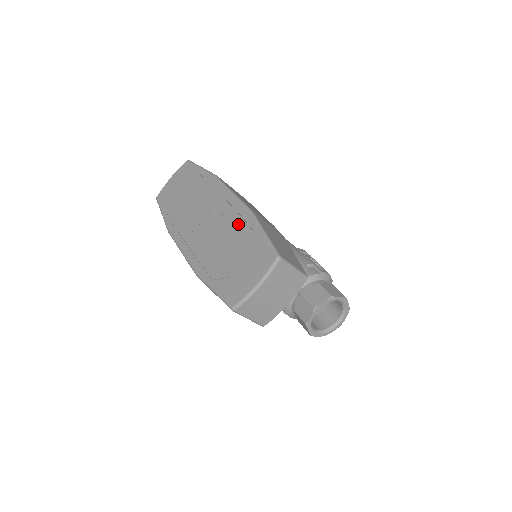
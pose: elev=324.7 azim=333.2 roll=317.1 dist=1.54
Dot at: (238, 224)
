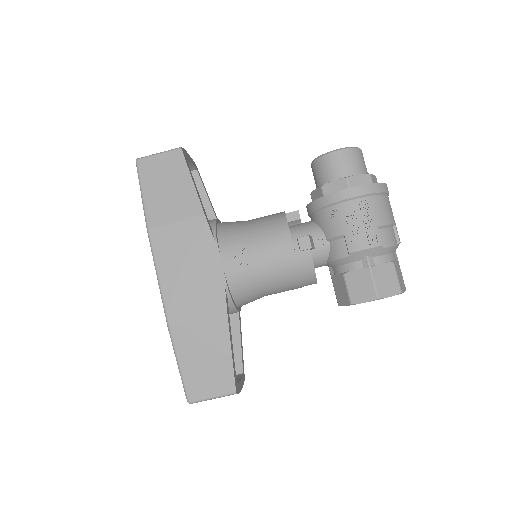
Dot at: occluded
